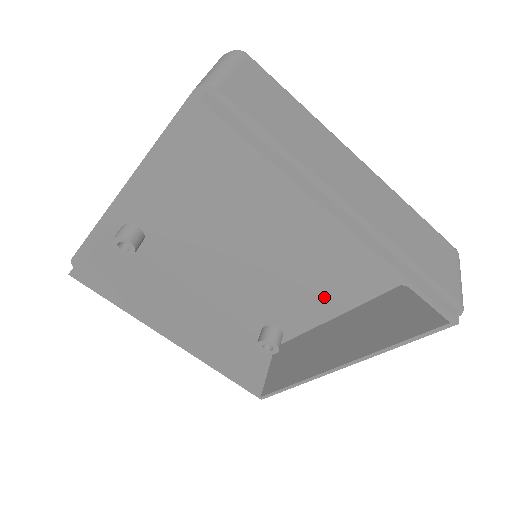
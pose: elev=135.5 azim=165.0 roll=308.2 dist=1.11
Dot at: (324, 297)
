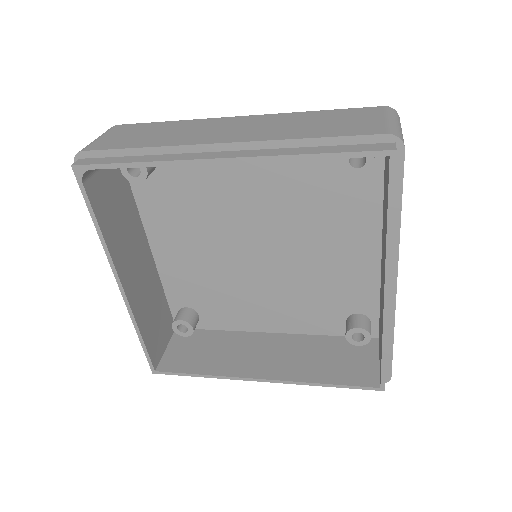
Dot at: (349, 249)
